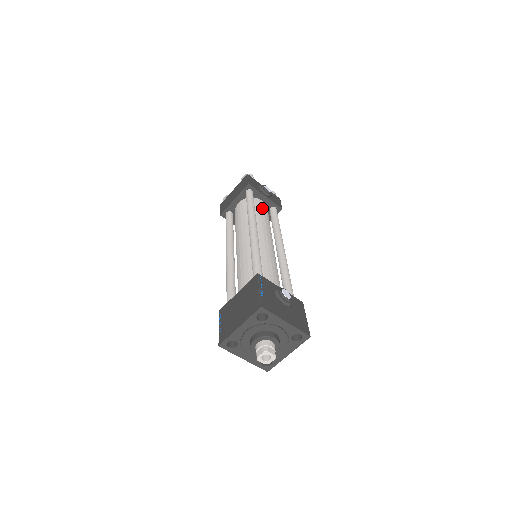
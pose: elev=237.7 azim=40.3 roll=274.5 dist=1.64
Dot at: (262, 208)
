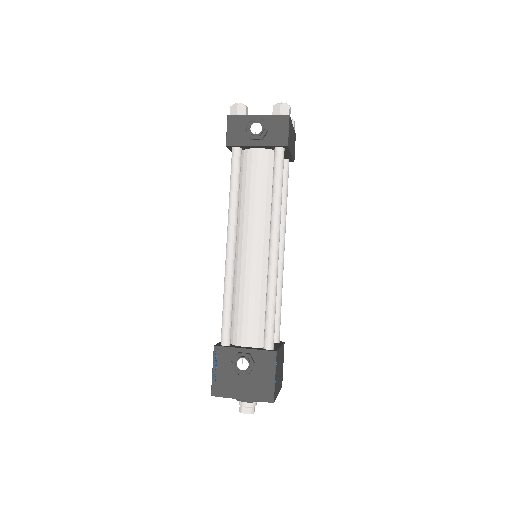
Dot at: (254, 171)
